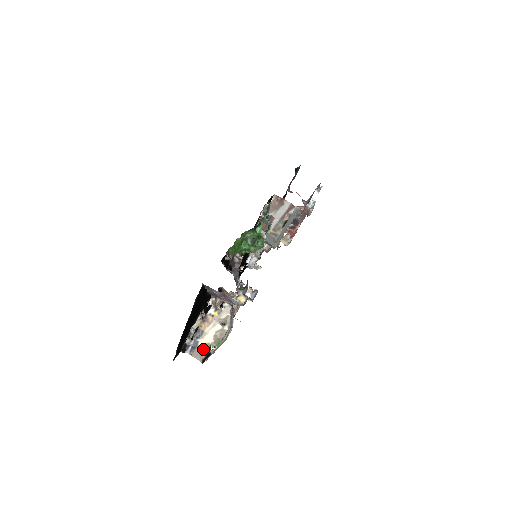
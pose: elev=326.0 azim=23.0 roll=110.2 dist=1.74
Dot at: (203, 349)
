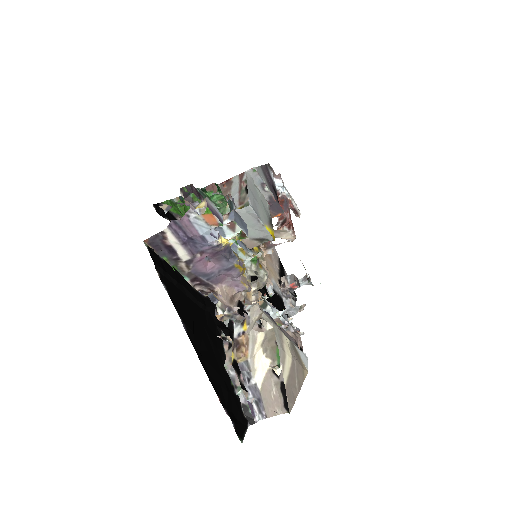
Dot at: (270, 389)
